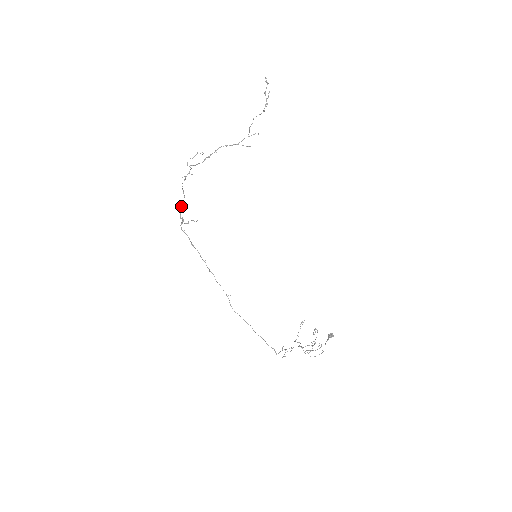
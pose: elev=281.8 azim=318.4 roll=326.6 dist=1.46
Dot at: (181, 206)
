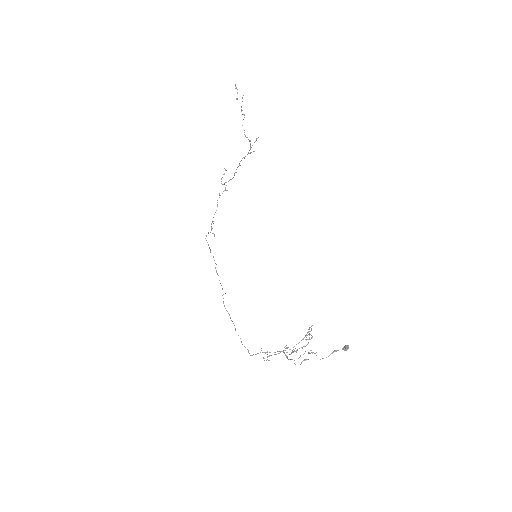
Dot at: occluded
